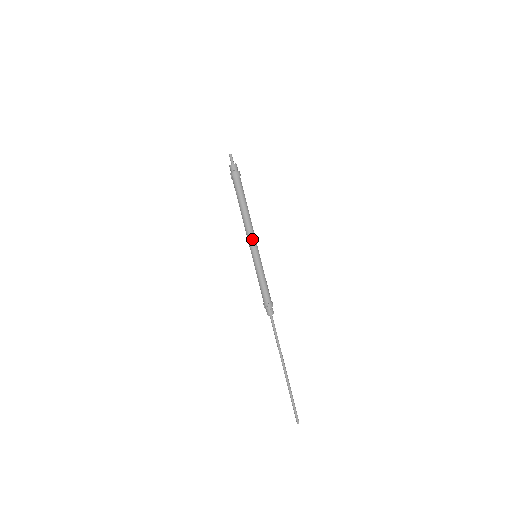
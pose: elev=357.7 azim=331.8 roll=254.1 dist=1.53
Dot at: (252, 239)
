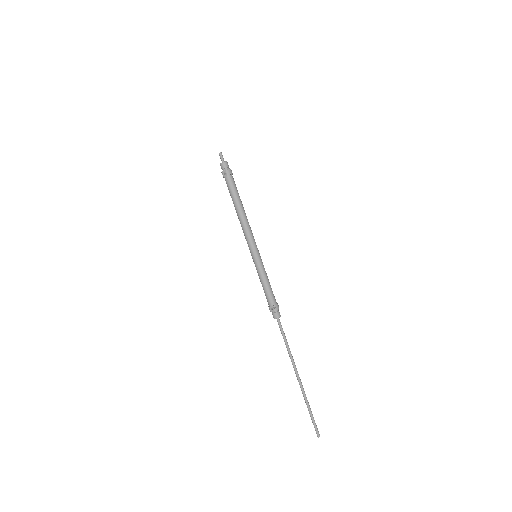
Dot at: (252, 237)
